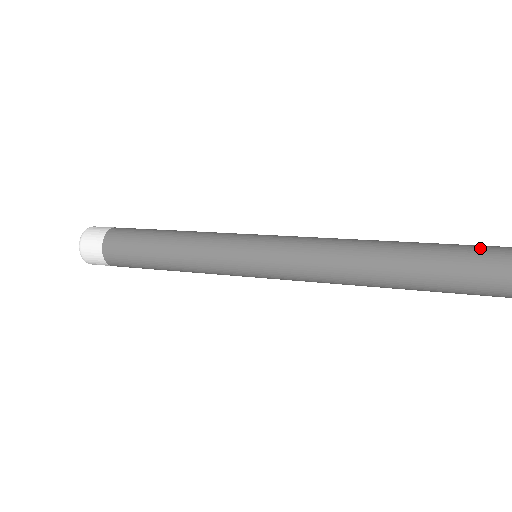
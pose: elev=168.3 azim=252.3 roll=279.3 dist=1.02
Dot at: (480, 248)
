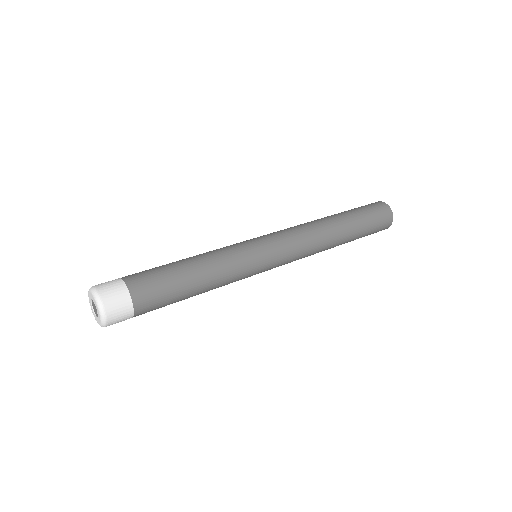
Dot at: (367, 205)
